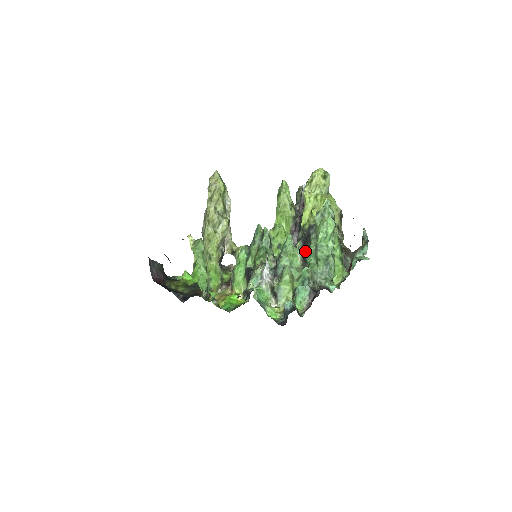
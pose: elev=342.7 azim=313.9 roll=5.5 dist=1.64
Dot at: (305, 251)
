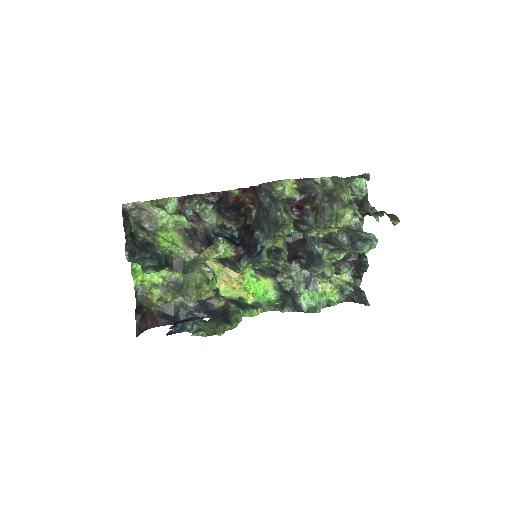
Dot at: occluded
